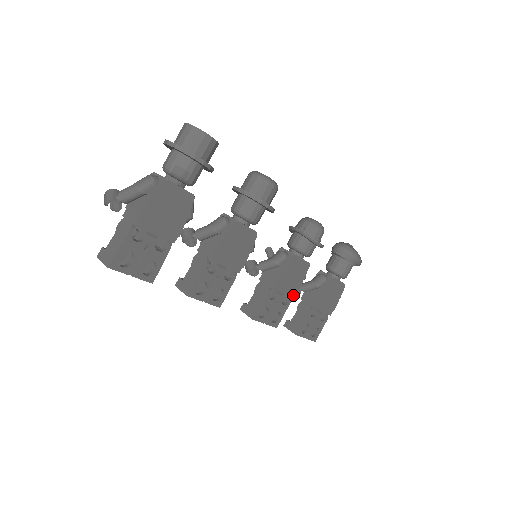
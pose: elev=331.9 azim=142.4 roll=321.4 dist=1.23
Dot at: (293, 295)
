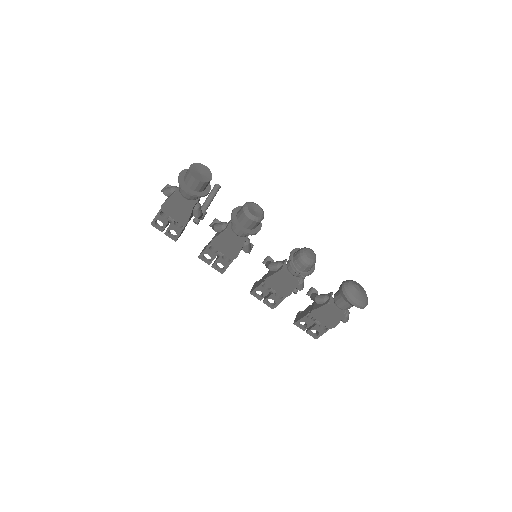
Dot at: (285, 295)
